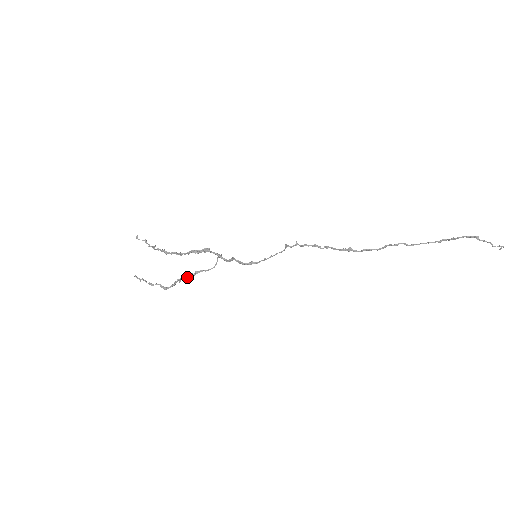
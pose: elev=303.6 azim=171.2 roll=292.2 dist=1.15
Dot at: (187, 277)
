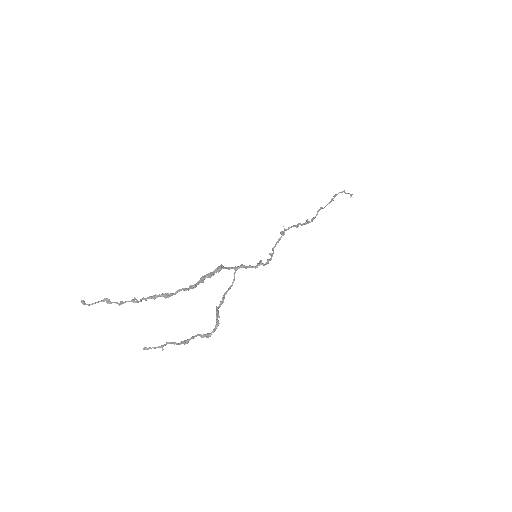
Dot at: occluded
